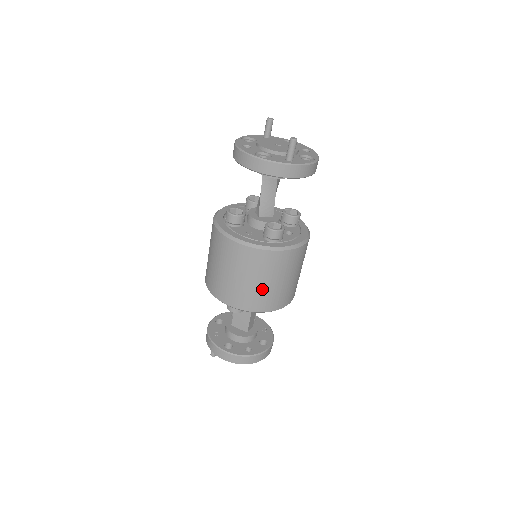
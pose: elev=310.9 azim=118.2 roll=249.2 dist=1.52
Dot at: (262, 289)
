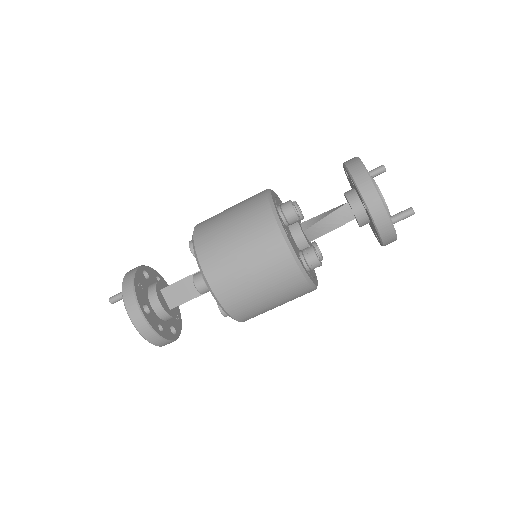
Dot at: (255, 296)
